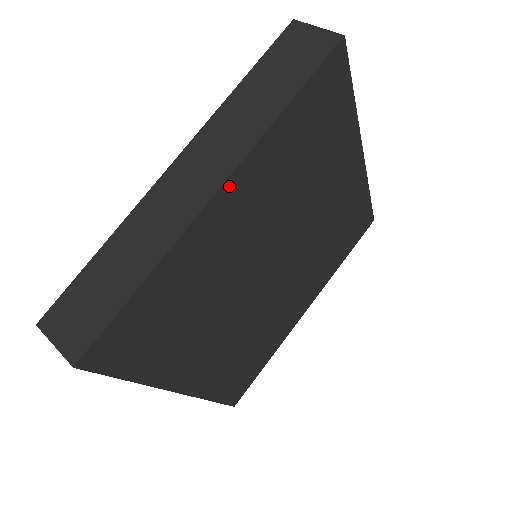
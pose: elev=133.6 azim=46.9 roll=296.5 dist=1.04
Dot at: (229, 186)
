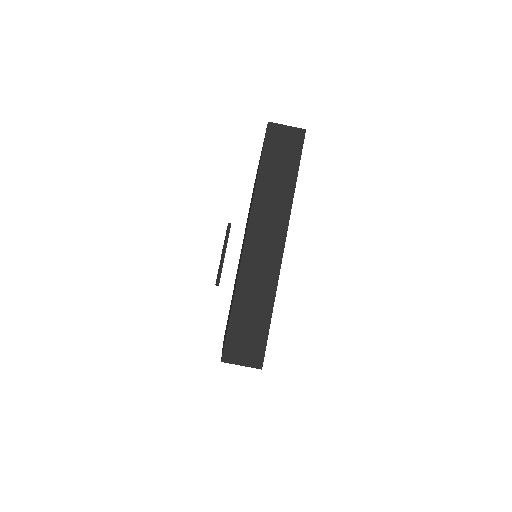
Dot at: occluded
